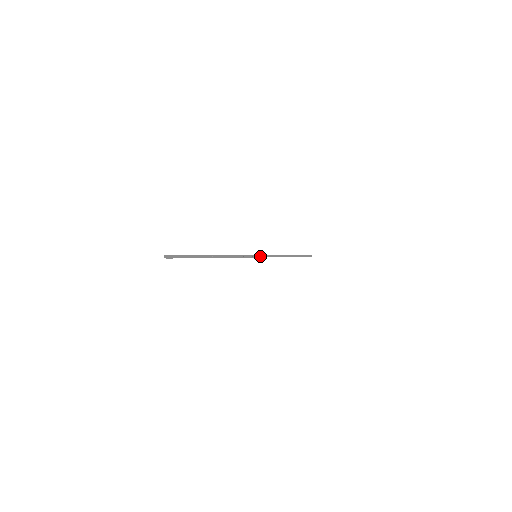
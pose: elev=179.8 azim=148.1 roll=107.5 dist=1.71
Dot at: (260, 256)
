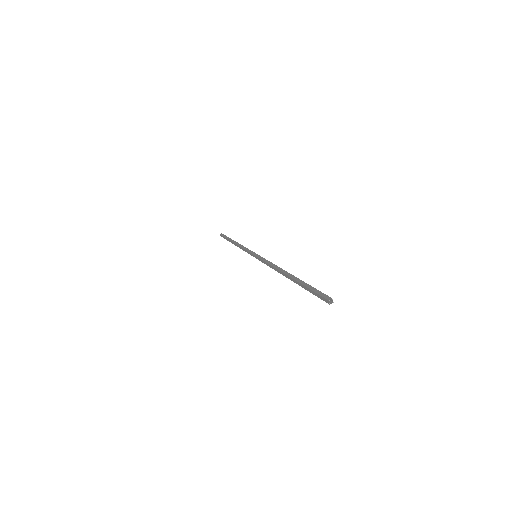
Dot at: occluded
